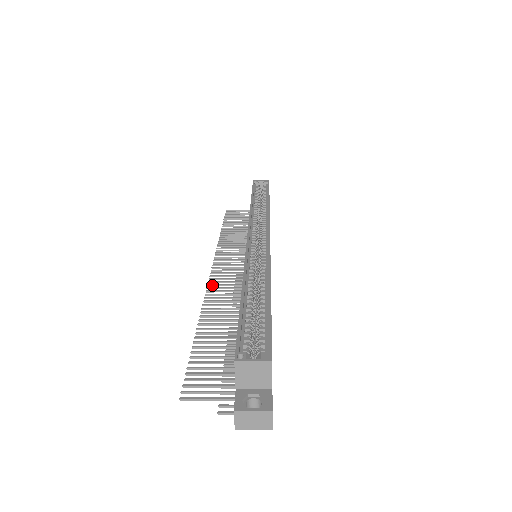
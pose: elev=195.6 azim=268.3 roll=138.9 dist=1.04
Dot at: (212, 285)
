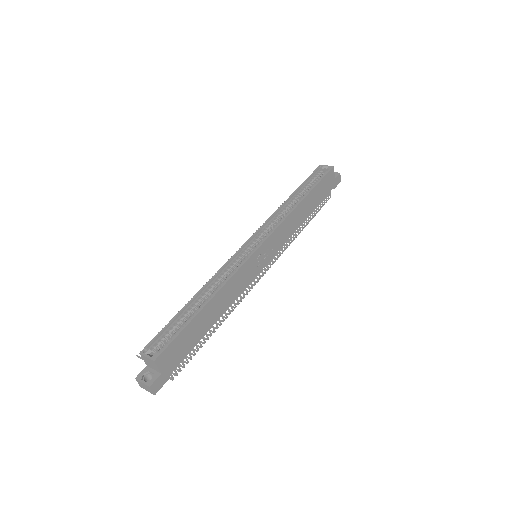
Dot at: occluded
